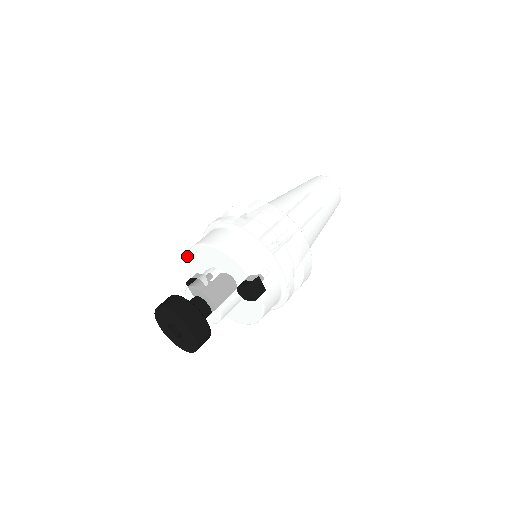
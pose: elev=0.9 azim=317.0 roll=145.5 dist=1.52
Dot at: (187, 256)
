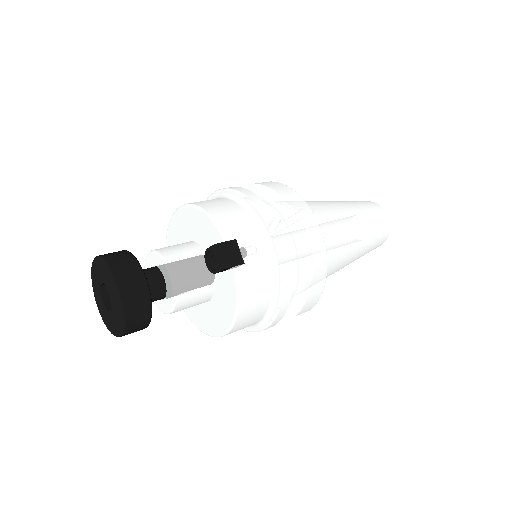
Dot at: (166, 238)
